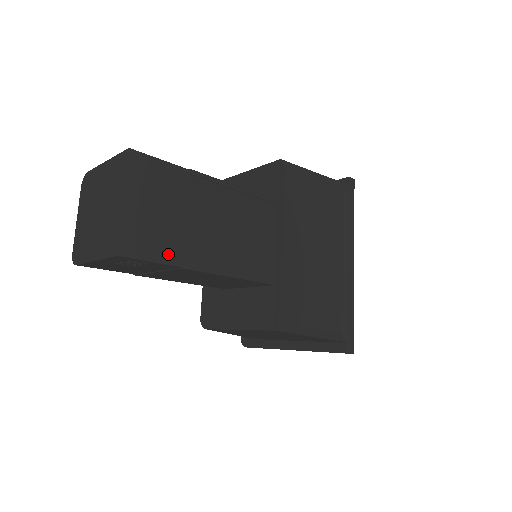
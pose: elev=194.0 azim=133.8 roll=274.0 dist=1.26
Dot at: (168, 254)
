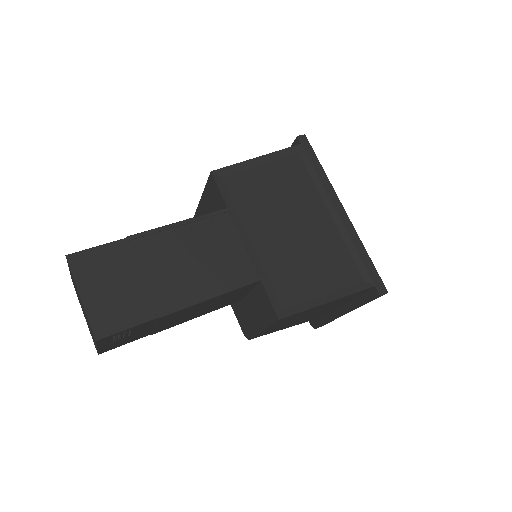
Dot at: (140, 315)
